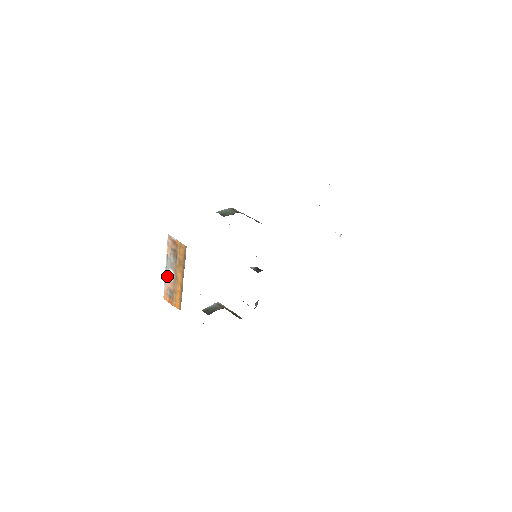
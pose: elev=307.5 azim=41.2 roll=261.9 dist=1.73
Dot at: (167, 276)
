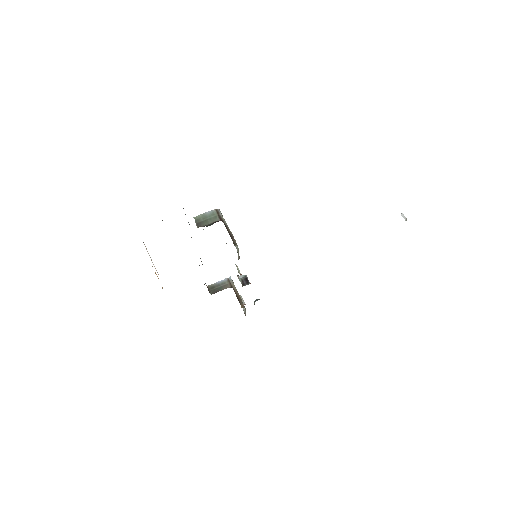
Dot at: occluded
